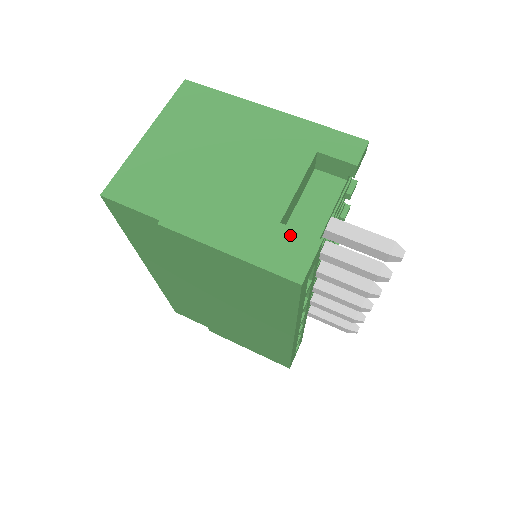
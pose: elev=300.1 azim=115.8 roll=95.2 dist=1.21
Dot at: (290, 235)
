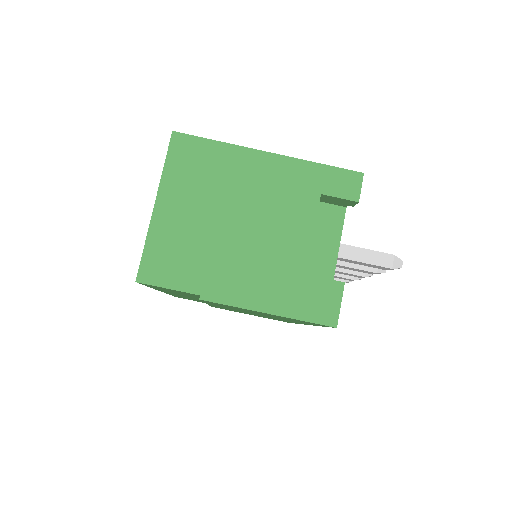
Dot at: (317, 284)
